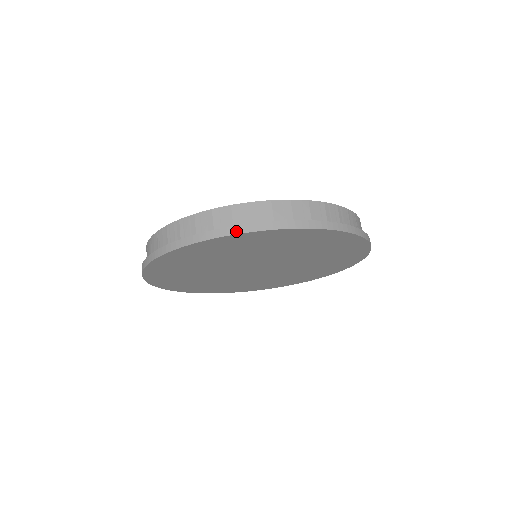
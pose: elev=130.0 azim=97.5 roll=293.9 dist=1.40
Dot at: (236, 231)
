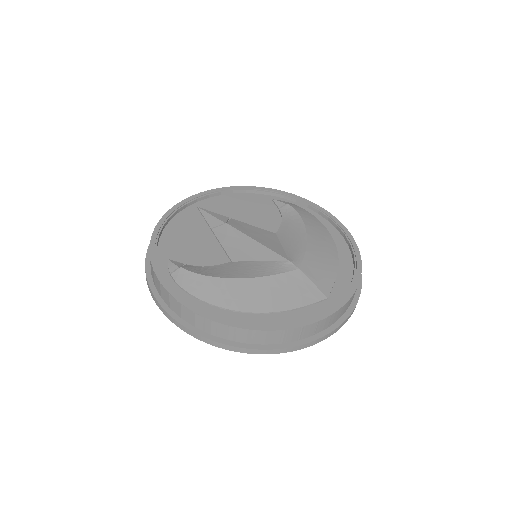
Dot at: (157, 304)
